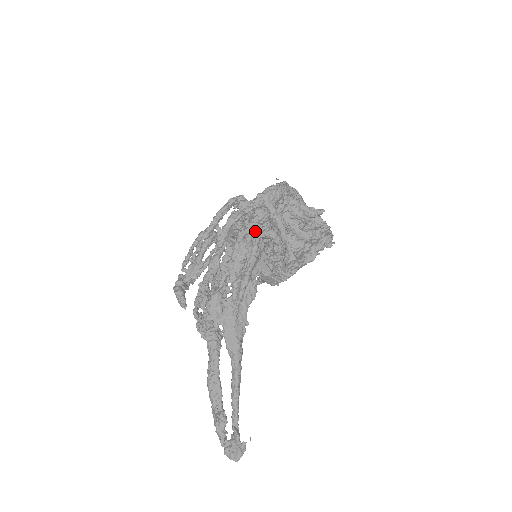
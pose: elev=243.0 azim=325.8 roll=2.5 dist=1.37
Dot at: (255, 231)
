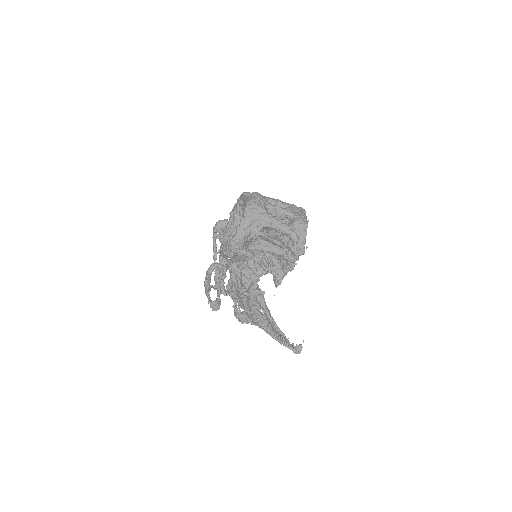
Dot at: (235, 287)
